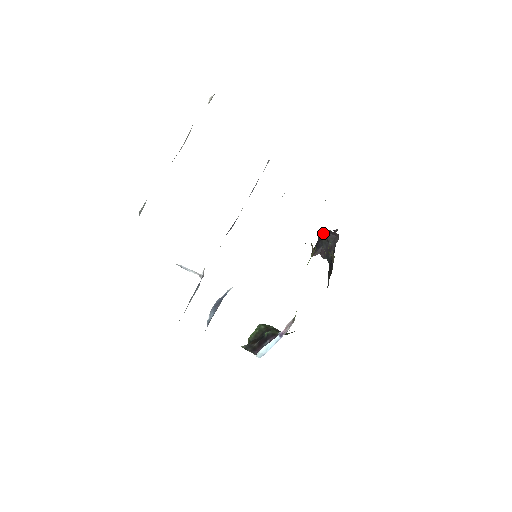
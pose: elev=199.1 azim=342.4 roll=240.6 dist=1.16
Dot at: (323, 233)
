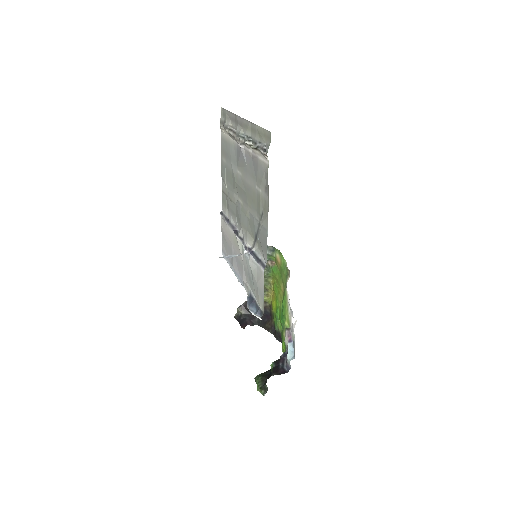
Dot at: (241, 309)
